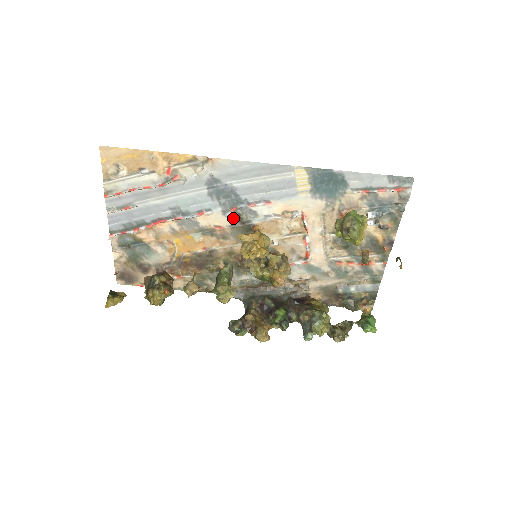
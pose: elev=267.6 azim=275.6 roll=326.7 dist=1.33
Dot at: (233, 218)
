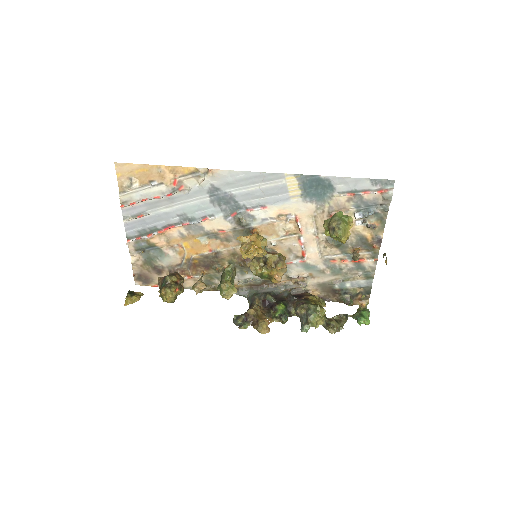
Dot at: (234, 222)
